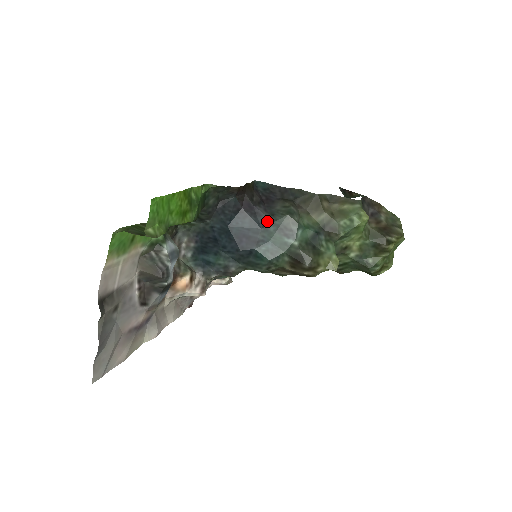
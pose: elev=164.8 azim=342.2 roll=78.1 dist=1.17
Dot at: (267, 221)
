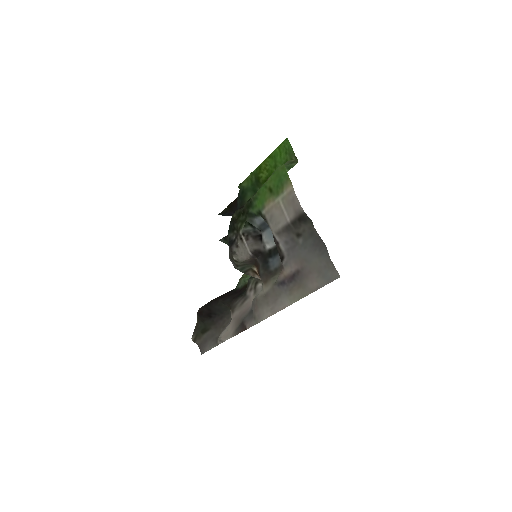
Dot at: occluded
